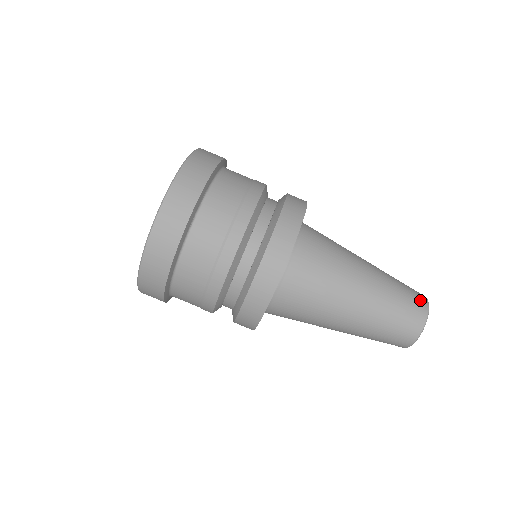
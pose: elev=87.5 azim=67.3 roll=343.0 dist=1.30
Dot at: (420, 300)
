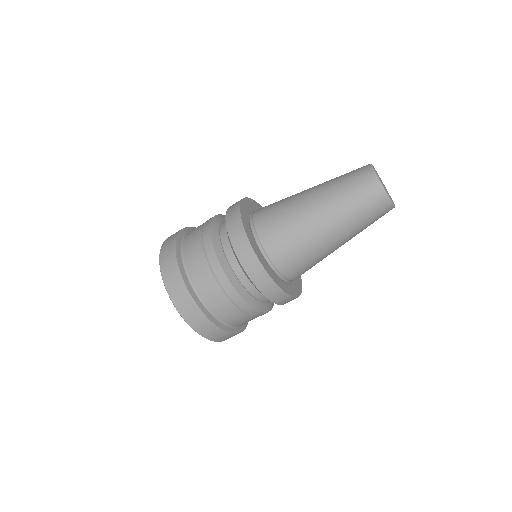
Dot at: (362, 169)
